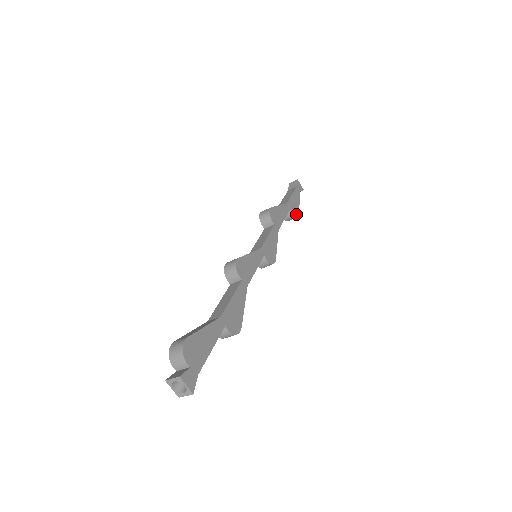
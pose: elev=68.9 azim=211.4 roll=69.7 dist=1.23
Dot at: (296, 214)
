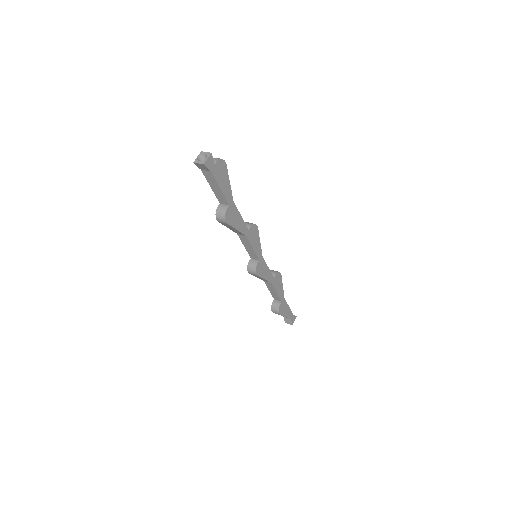
Dot at: (280, 311)
